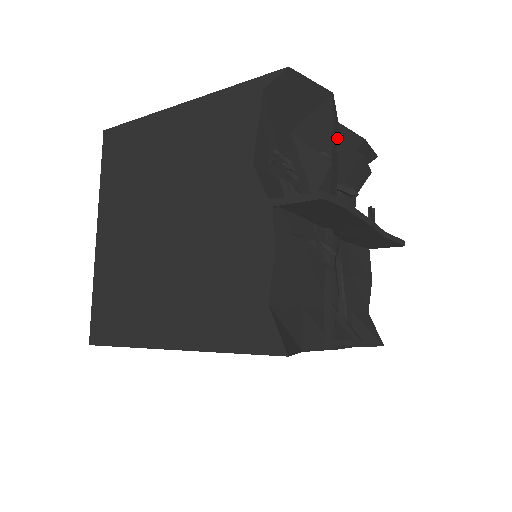
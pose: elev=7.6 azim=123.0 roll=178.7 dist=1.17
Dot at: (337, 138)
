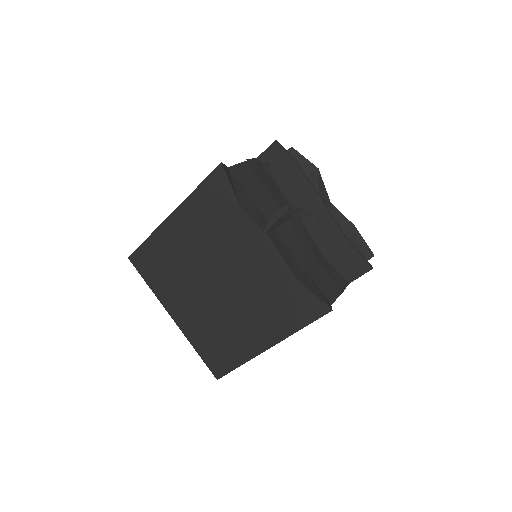
Dot at: occluded
